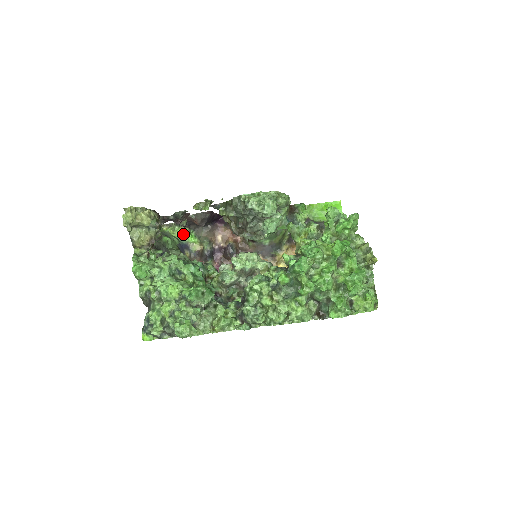
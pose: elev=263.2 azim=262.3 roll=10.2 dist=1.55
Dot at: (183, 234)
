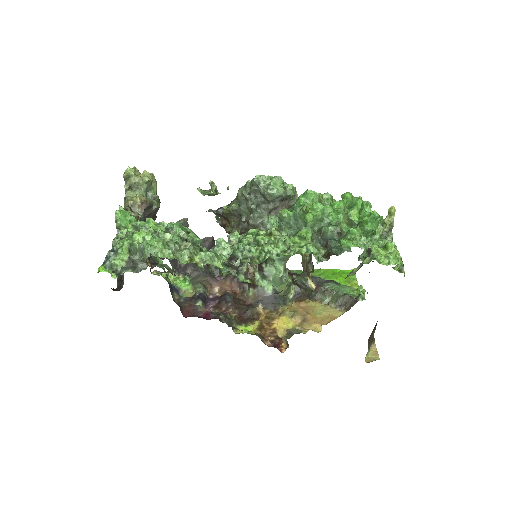
Dot at: (177, 279)
